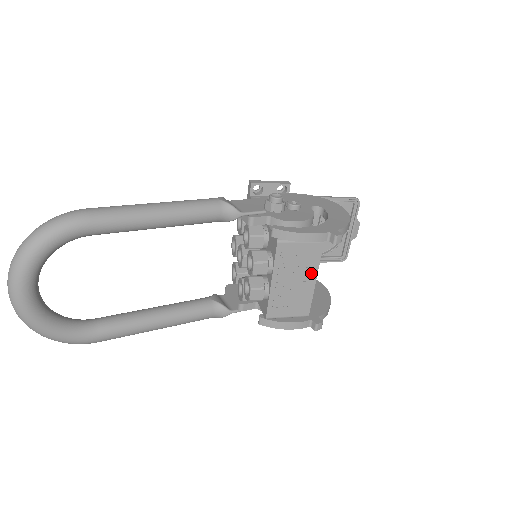
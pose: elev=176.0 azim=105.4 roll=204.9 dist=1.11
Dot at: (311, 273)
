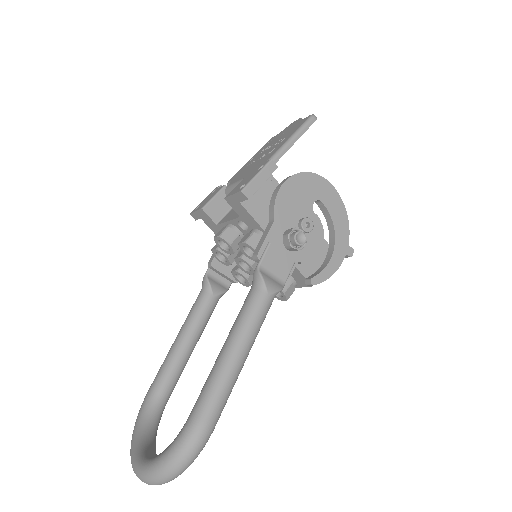
Dot at: occluded
